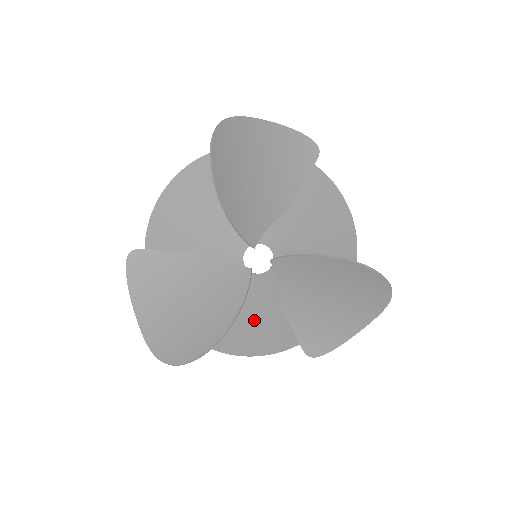
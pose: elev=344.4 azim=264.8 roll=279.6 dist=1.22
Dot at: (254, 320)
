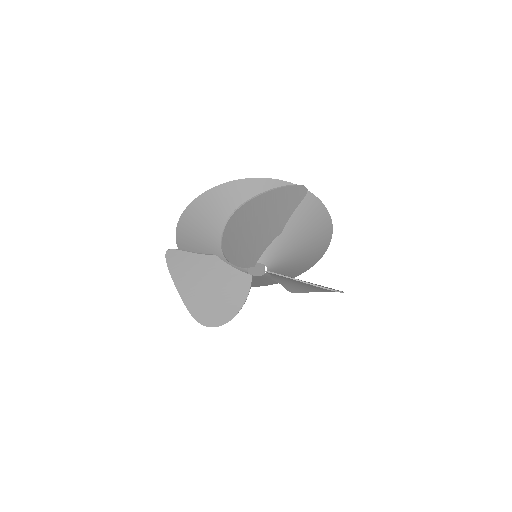
Dot at: (255, 282)
